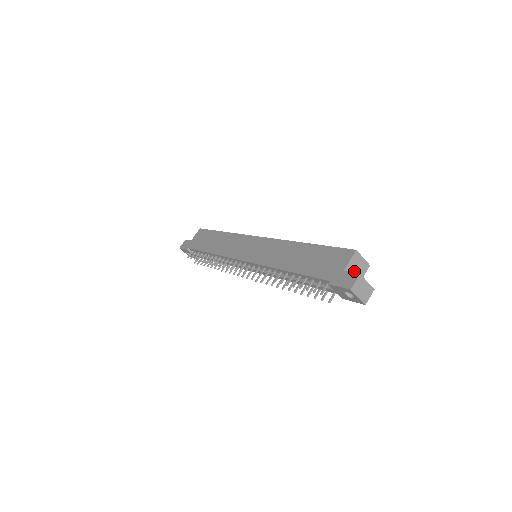
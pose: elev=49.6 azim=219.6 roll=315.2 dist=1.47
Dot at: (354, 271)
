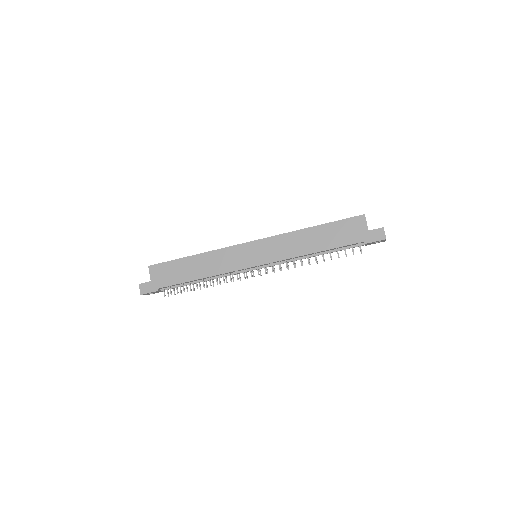
Dot at: occluded
